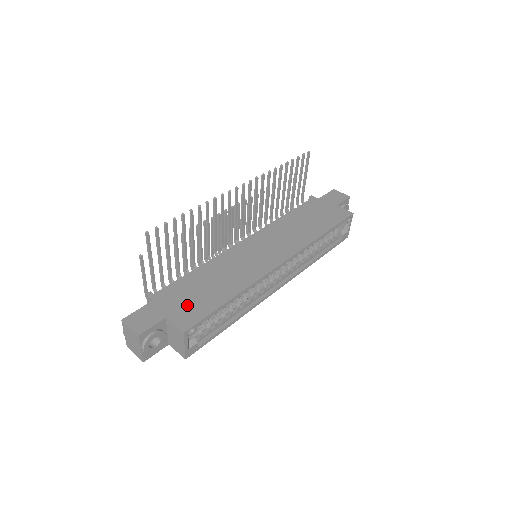
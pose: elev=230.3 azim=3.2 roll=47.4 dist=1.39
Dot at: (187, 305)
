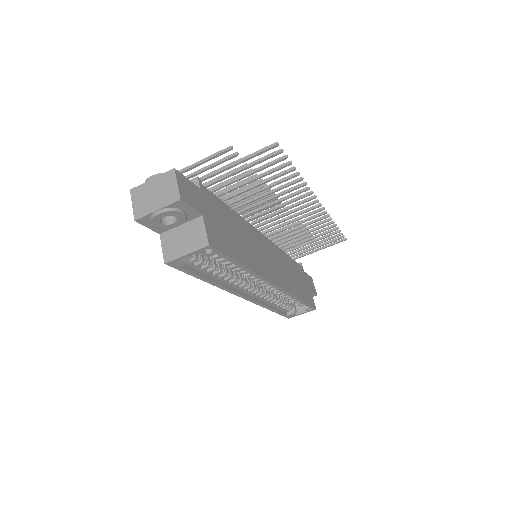
Dot at: (219, 227)
